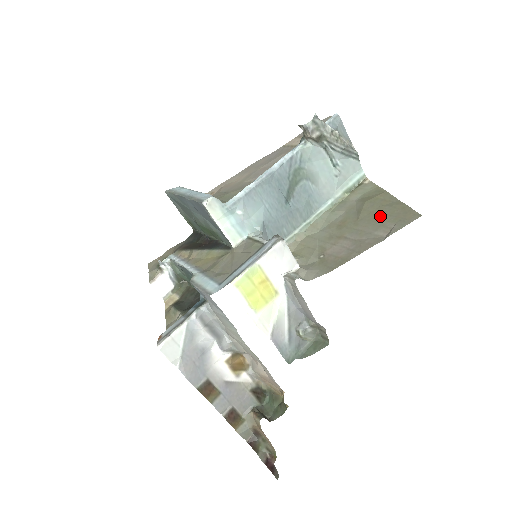
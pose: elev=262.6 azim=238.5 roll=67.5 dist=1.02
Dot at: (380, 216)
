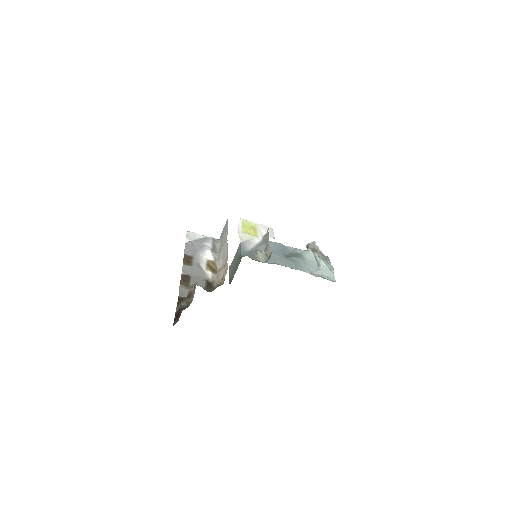
Dot at: occluded
